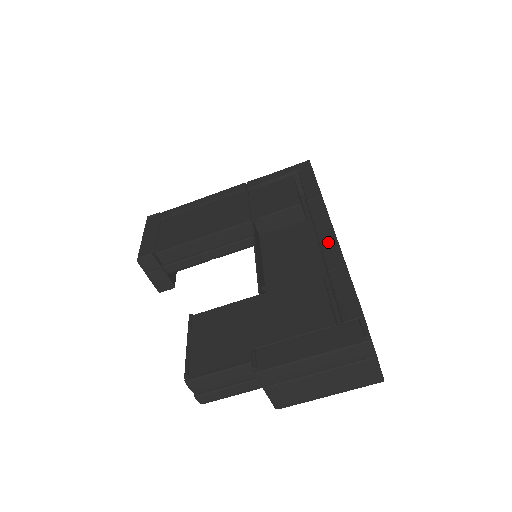
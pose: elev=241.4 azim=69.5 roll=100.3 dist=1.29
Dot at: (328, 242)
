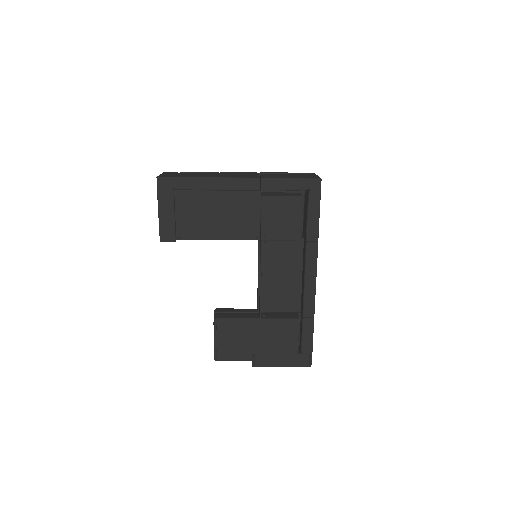
Dot at: (310, 293)
